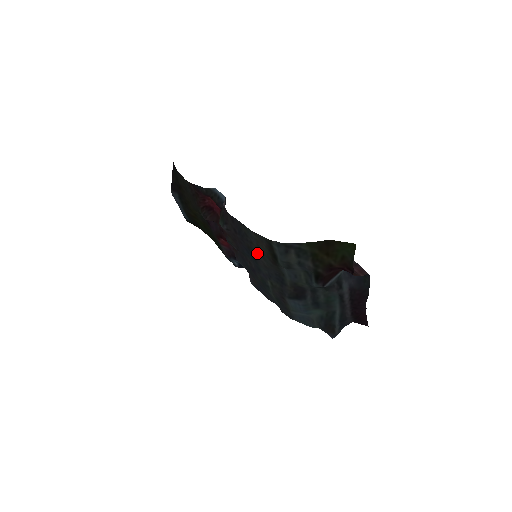
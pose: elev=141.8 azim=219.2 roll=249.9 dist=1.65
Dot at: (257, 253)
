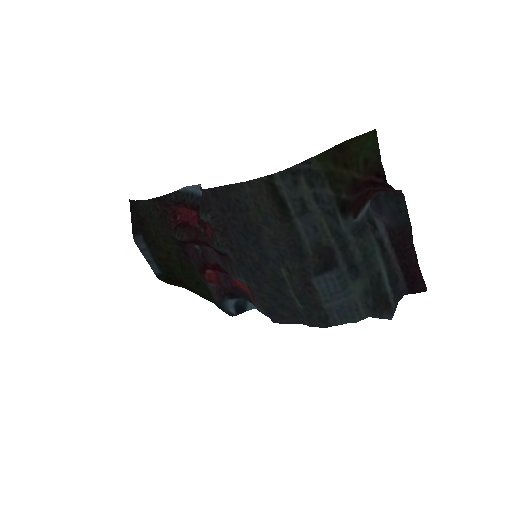
Dot at: (258, 223)
